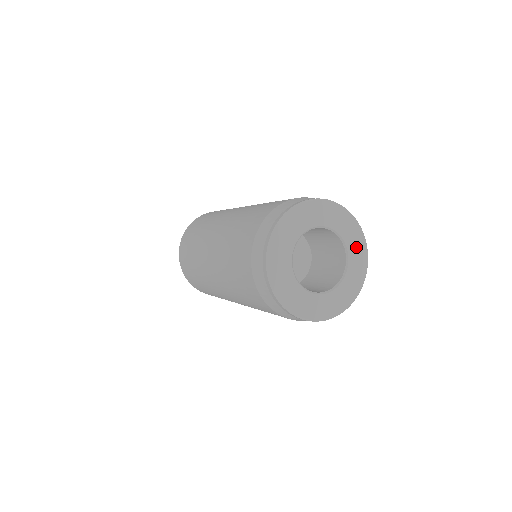
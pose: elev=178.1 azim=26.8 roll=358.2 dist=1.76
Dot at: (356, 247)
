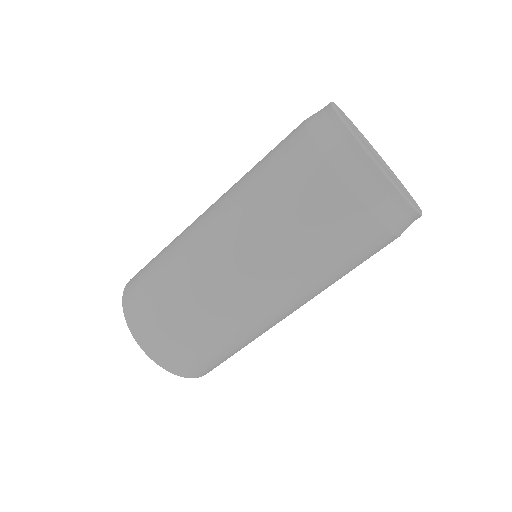
Dot at: occluded
